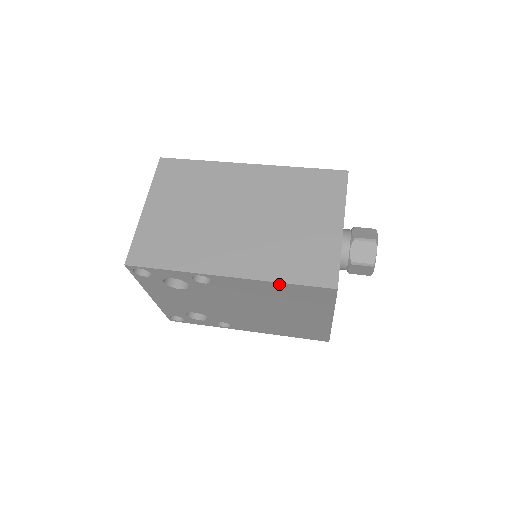
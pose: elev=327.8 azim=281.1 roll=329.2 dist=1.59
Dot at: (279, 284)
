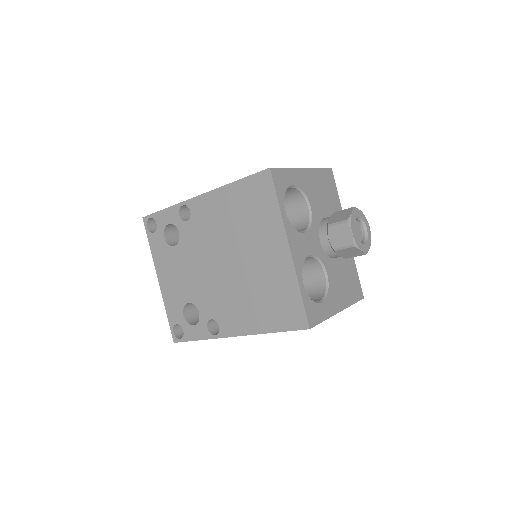
Dot at: (231, 187)
